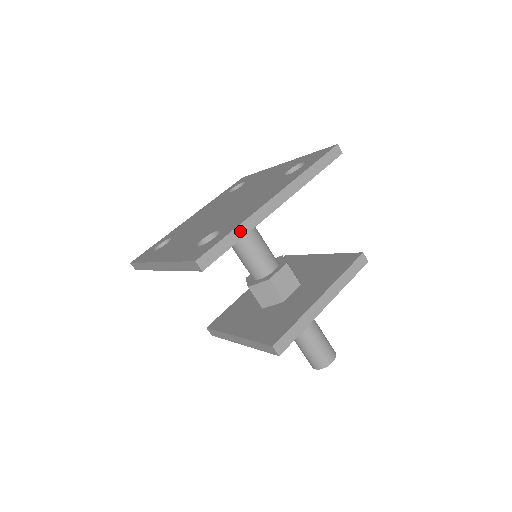
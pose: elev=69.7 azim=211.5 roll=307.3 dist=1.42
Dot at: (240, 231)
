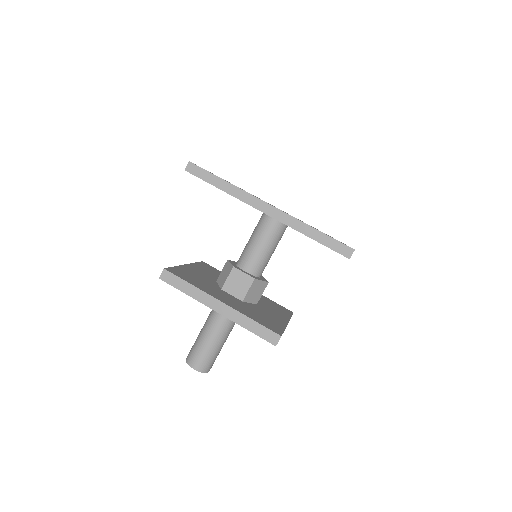
Dot at: (227, 187)
